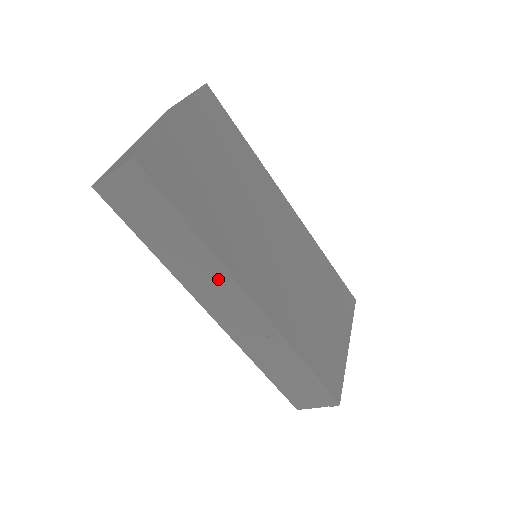
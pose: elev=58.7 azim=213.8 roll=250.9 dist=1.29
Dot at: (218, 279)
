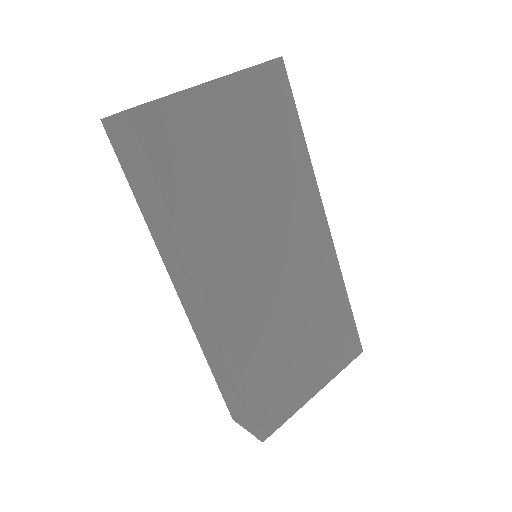
Dot at: (180, 261)
